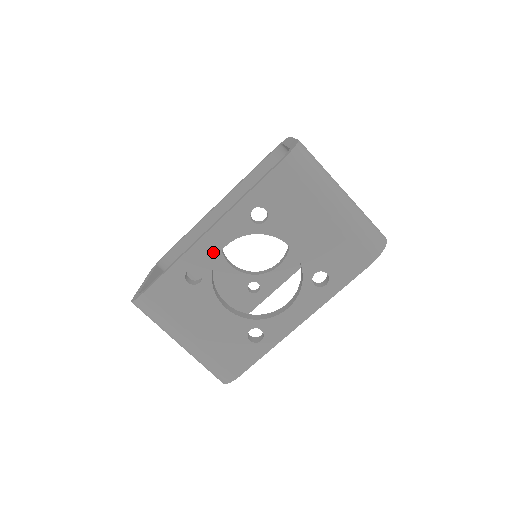
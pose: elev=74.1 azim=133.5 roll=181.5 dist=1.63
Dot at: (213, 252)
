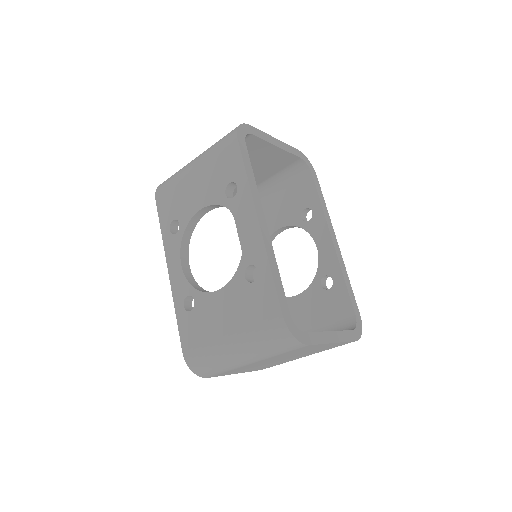
Dot at: (181, 277)
